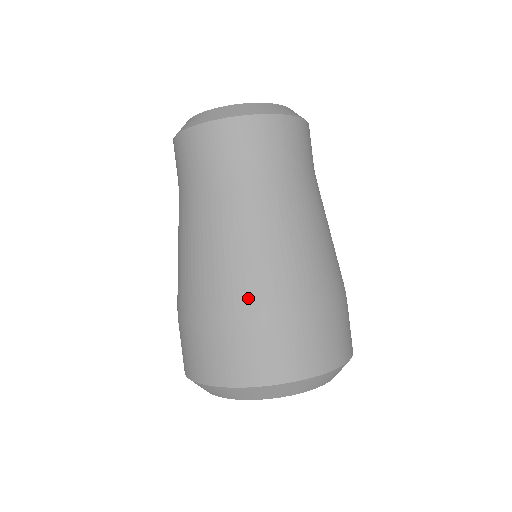
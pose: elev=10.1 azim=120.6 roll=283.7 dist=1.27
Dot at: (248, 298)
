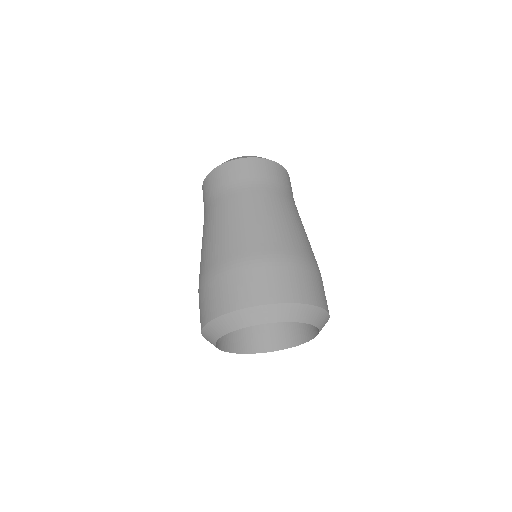
Dot at: (305, 253)
